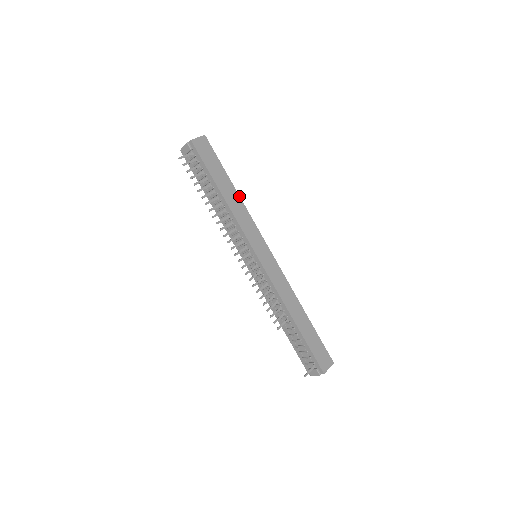
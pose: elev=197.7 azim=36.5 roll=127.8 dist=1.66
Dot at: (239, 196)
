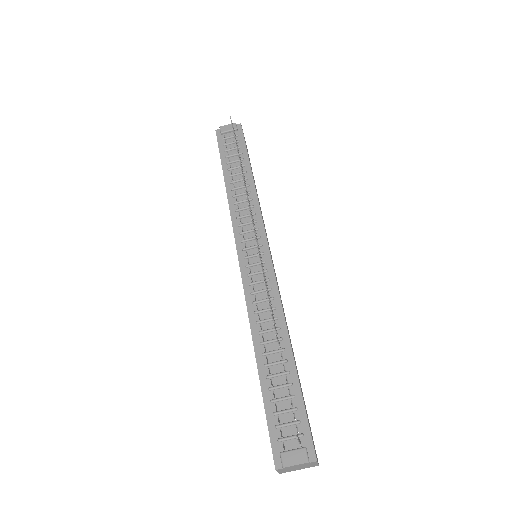
Dot at: occluded
